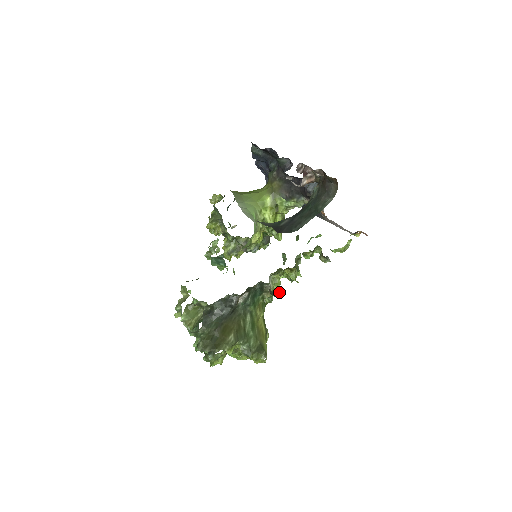
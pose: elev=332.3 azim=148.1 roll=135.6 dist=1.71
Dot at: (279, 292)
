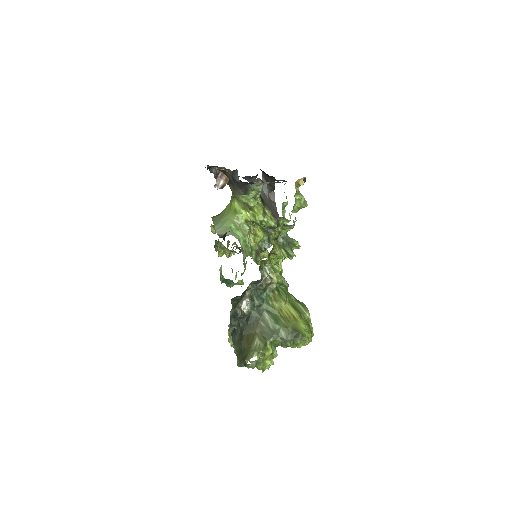
Dot at: (264, 284)
